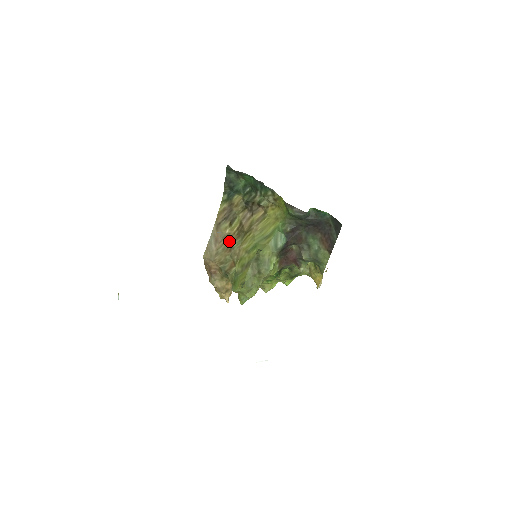
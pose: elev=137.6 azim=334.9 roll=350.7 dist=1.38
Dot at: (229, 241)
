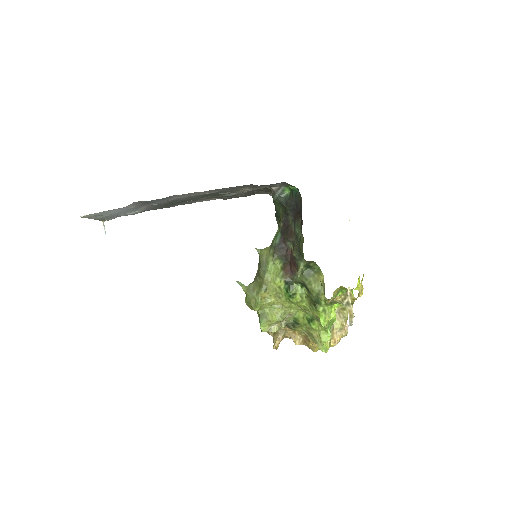
Dot at: occluded
